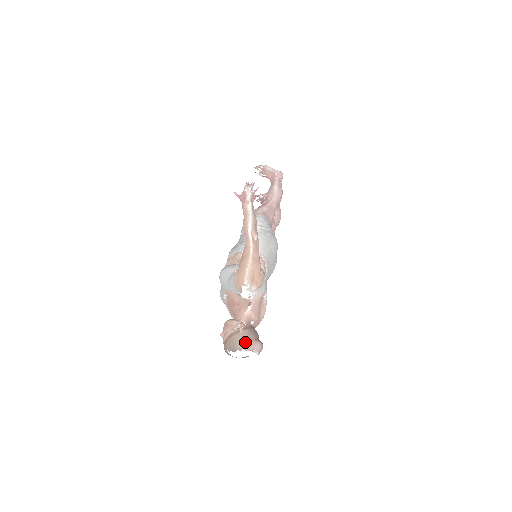
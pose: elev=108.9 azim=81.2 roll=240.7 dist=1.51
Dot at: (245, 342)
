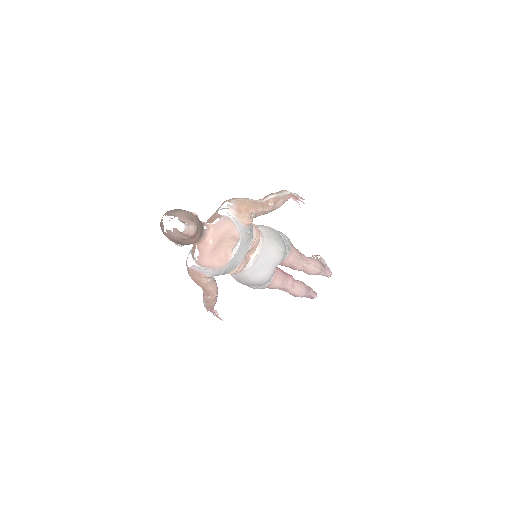
Dot at: (185, 215)
